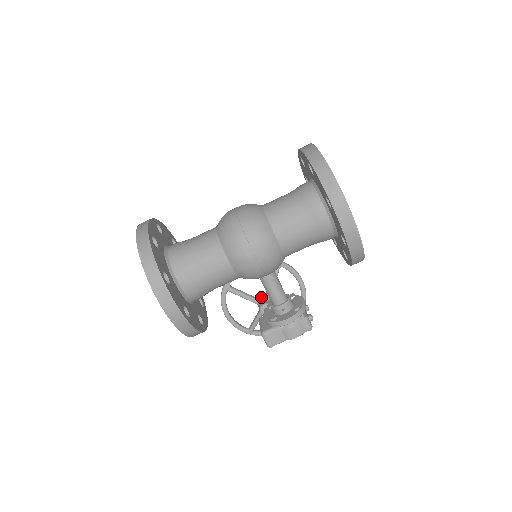
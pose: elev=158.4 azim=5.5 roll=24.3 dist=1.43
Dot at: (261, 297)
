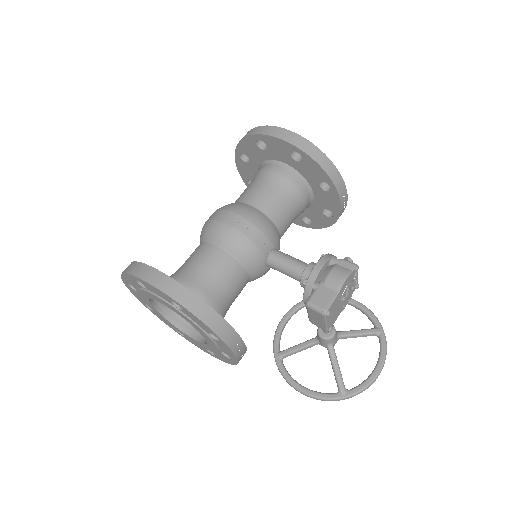
Dot at: occluded
